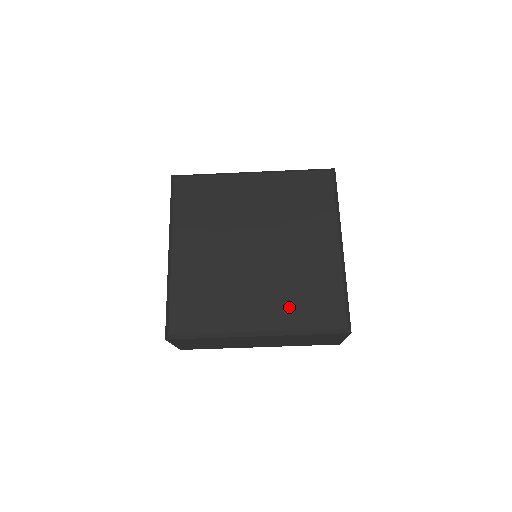
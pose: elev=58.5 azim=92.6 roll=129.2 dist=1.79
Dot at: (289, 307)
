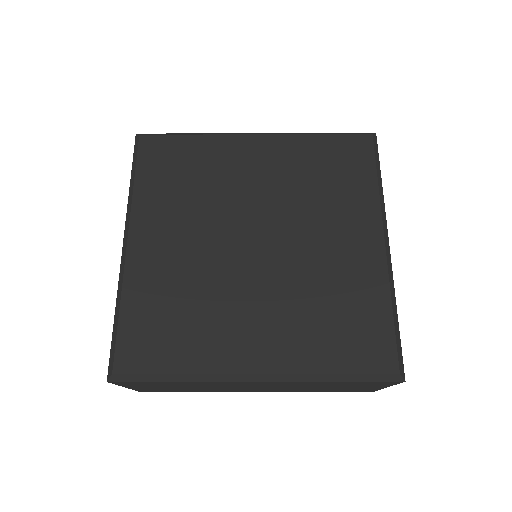
Dot at: (307, 336)
